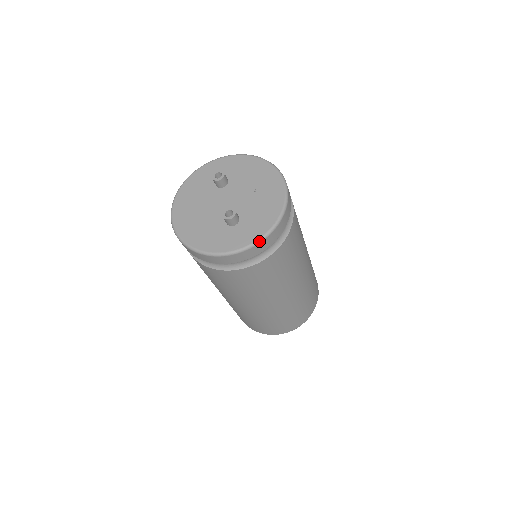
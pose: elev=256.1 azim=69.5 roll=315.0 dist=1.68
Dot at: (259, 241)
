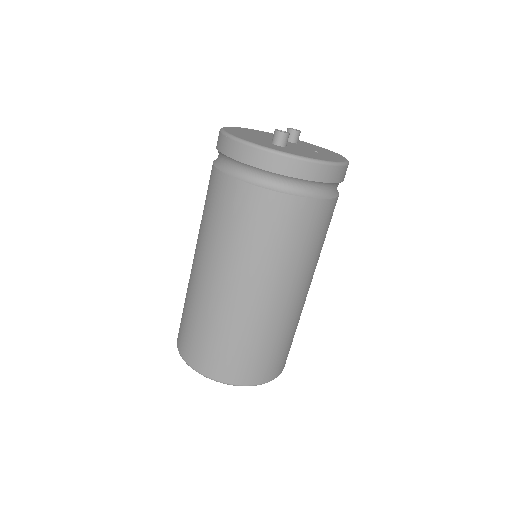
Dot at: (290, 155)
